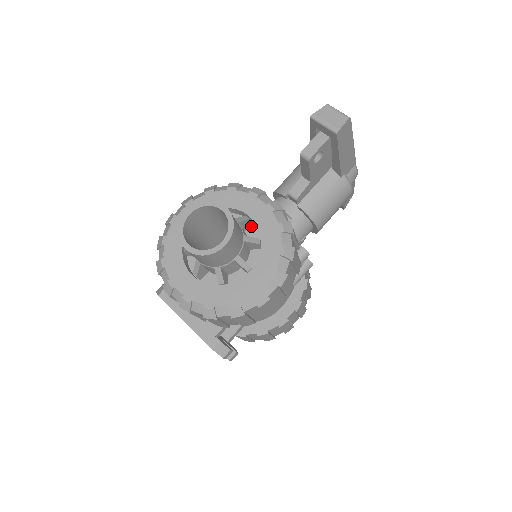
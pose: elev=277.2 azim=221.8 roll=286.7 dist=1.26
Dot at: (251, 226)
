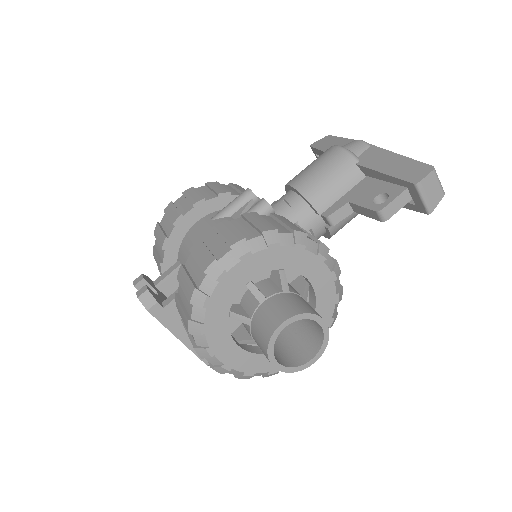
Dot at: occluded
